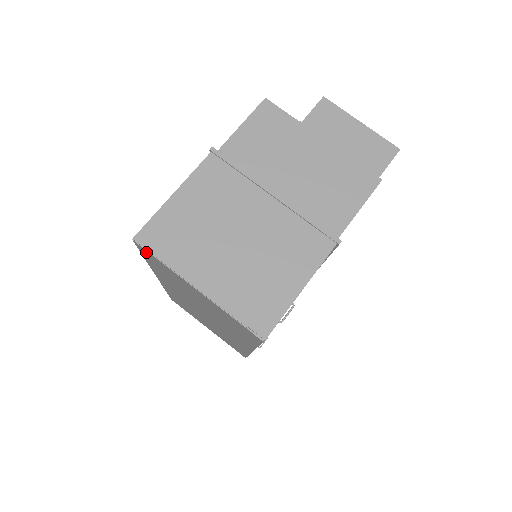
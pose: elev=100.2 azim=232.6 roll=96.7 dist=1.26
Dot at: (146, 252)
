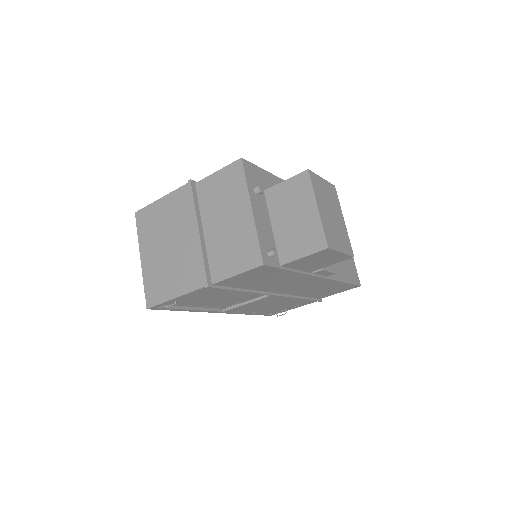
Dot at: occluded
